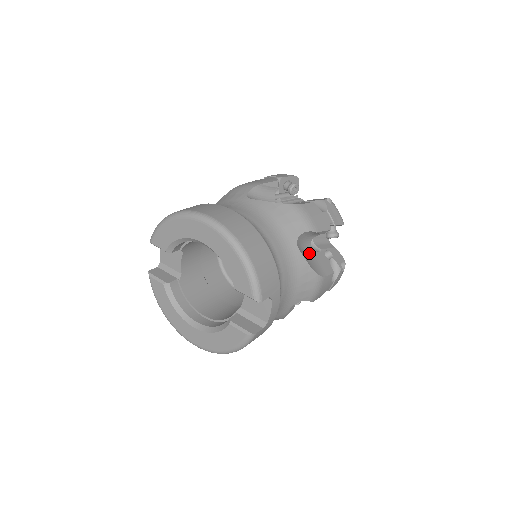
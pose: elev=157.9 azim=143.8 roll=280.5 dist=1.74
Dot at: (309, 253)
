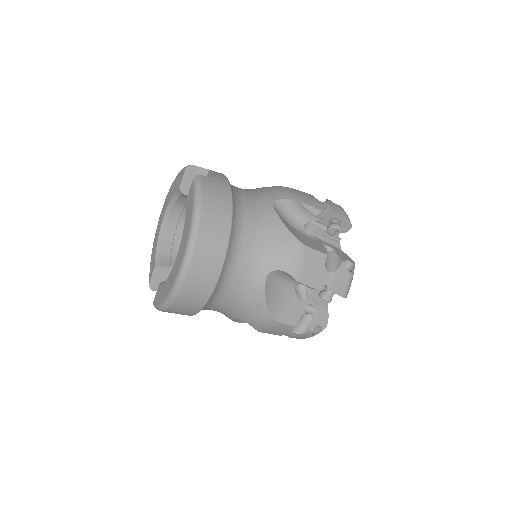
Dot at: occluded
